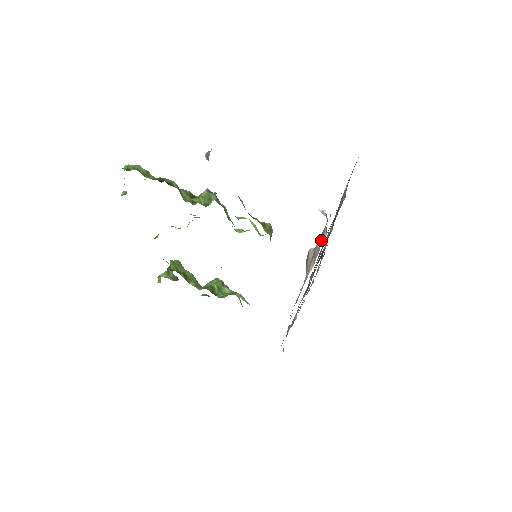
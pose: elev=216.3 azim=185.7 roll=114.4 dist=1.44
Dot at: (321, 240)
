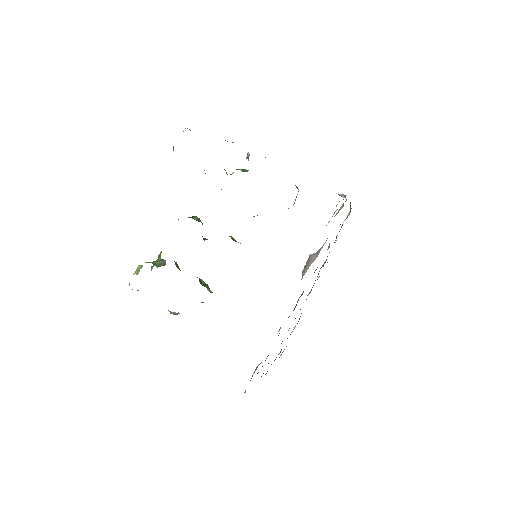
Dot at: occluded
